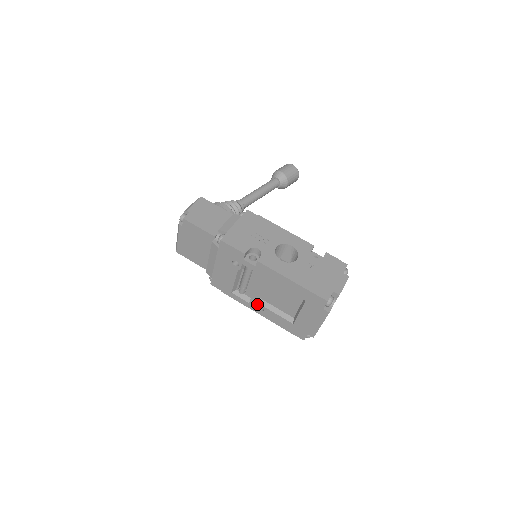
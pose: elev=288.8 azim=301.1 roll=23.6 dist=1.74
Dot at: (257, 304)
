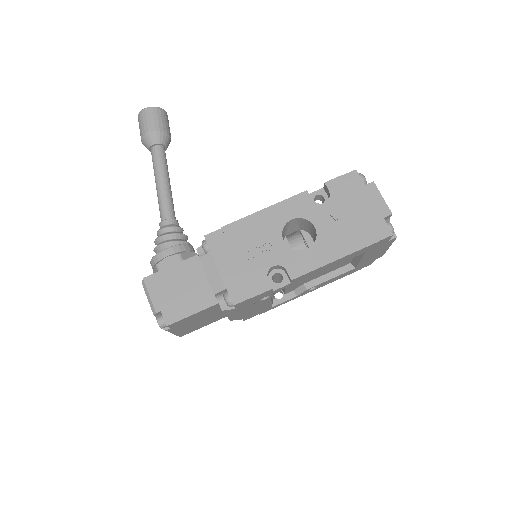
Dot at: (307, 290)
